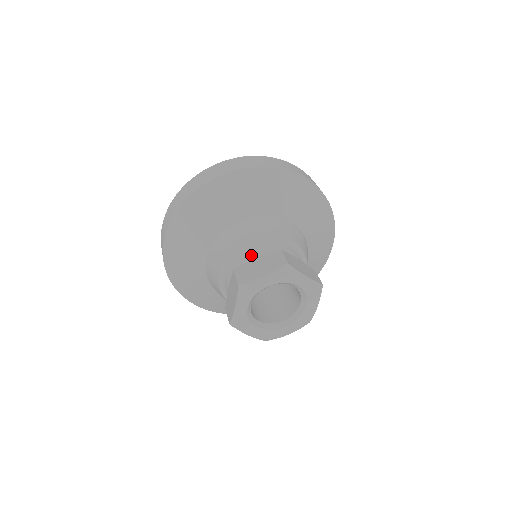
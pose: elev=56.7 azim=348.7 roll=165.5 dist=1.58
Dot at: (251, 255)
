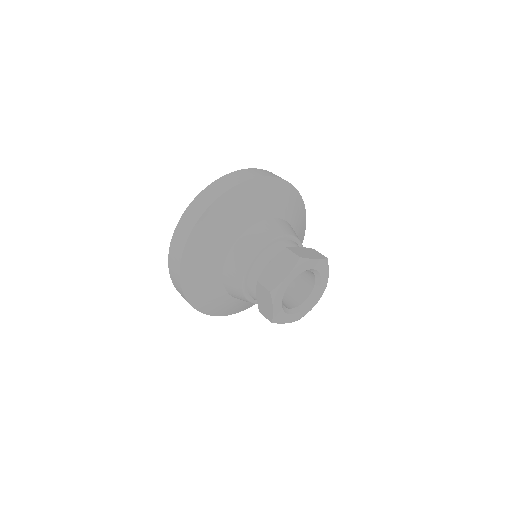
Dot at: (263, 262)
